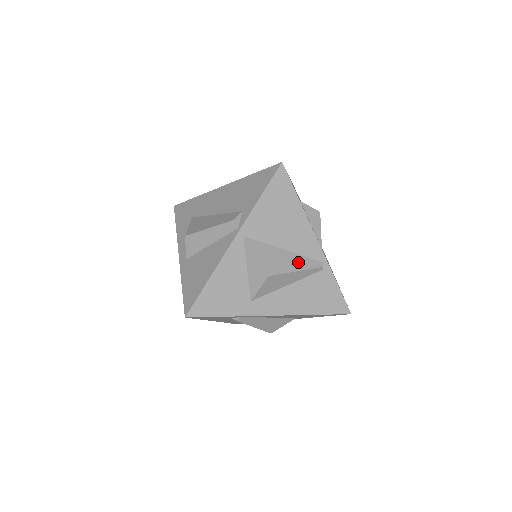
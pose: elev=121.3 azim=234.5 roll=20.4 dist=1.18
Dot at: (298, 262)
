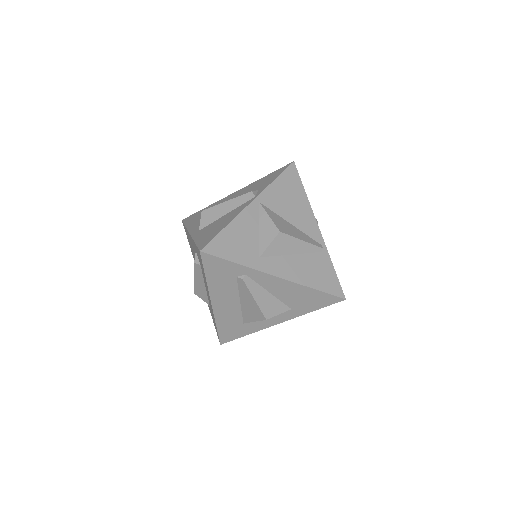
Dot at: (303, 236)
